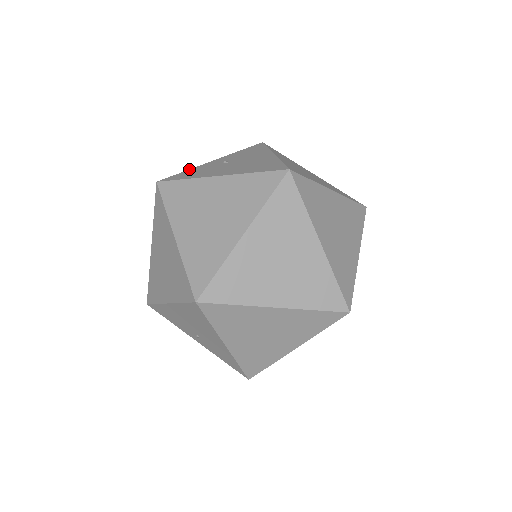
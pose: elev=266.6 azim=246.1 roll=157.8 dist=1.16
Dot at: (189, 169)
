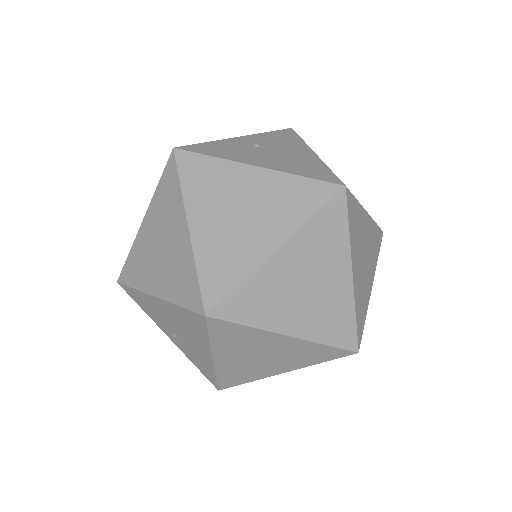
Dot at: (212, 141)
